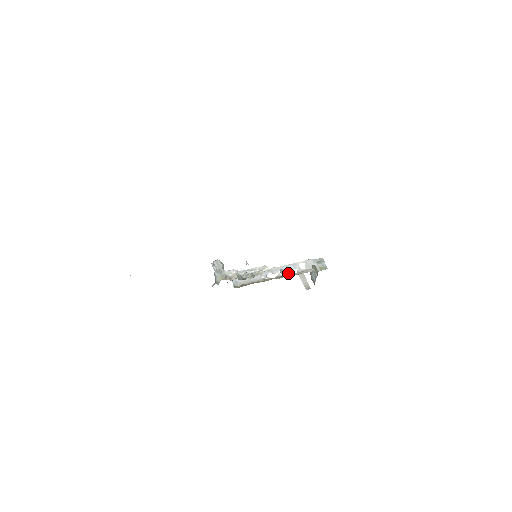
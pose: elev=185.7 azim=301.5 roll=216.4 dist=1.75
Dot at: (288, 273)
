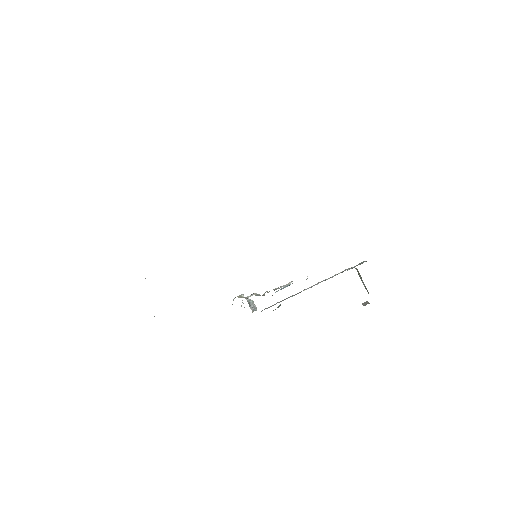
Dot at: occluded
